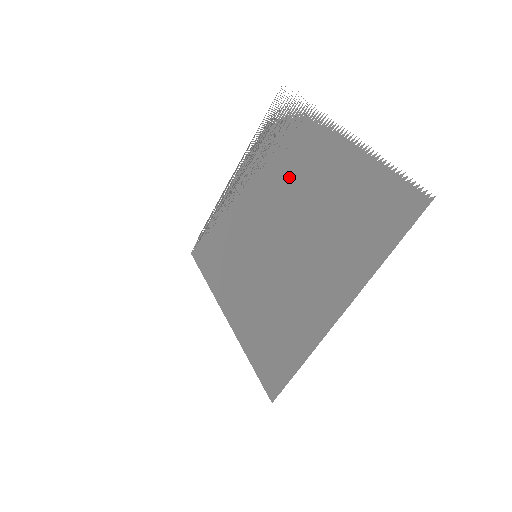
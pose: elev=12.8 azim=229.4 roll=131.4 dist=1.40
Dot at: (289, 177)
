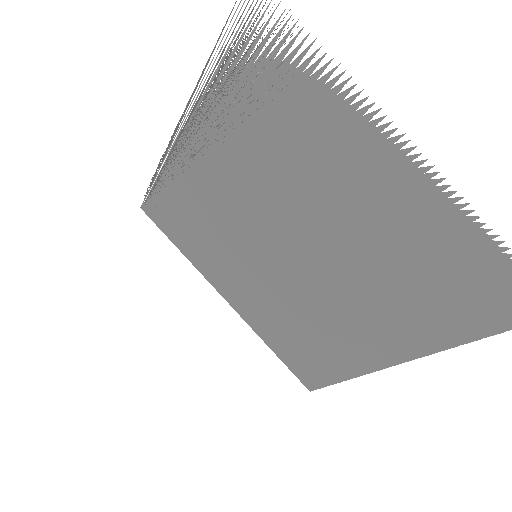
Dot at: (296, 176)
